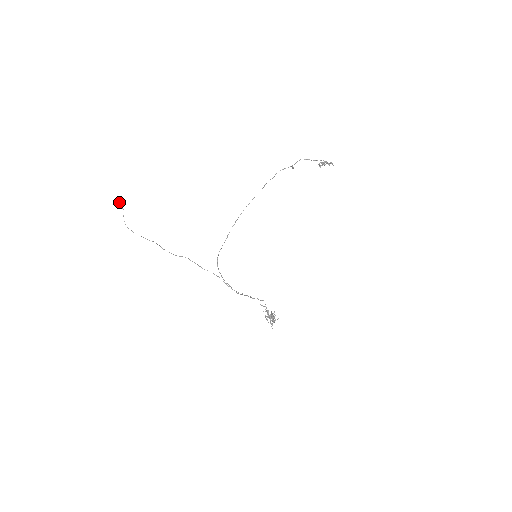
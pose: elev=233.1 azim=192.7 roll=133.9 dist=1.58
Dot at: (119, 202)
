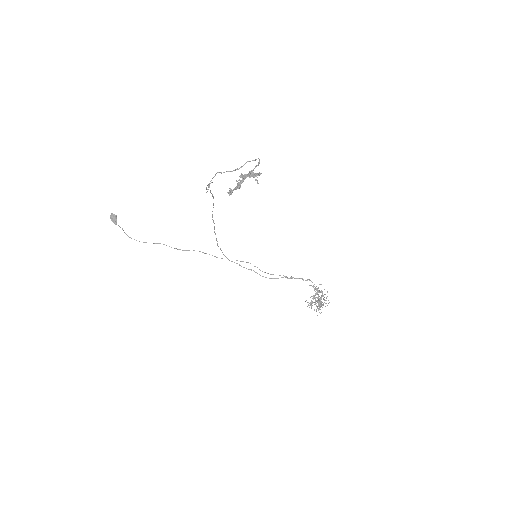
Dot at: (112, 219)
